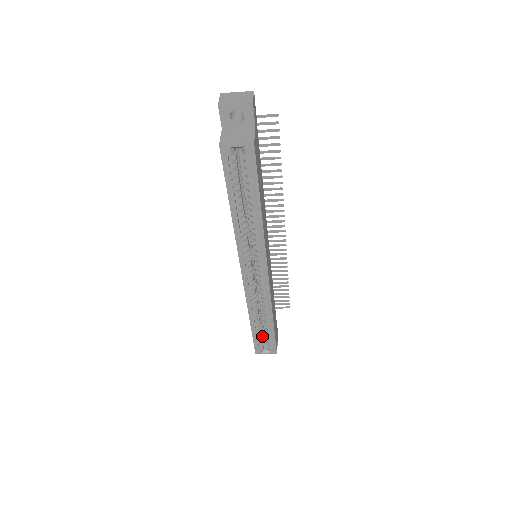
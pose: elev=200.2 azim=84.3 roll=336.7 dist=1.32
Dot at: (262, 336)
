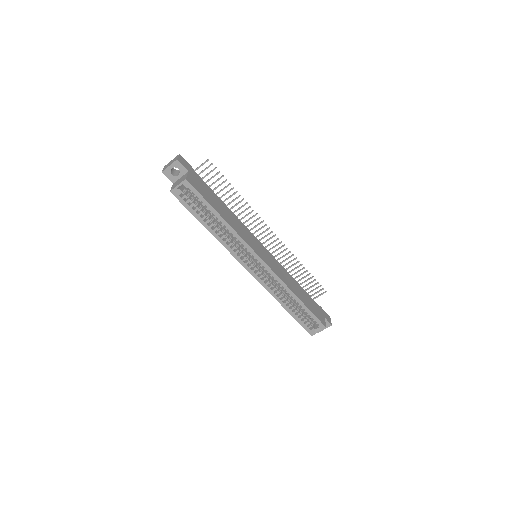
Dot at: (306, 318)
